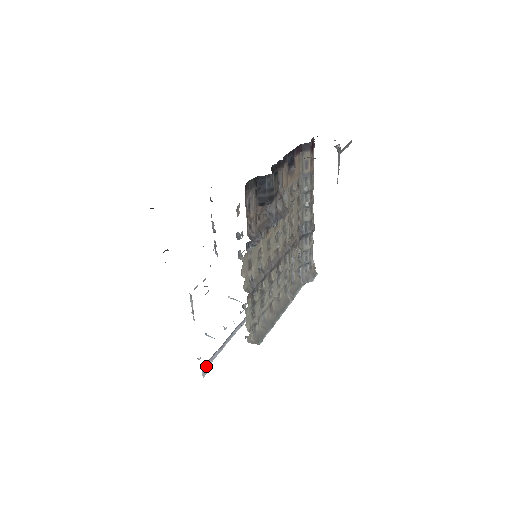
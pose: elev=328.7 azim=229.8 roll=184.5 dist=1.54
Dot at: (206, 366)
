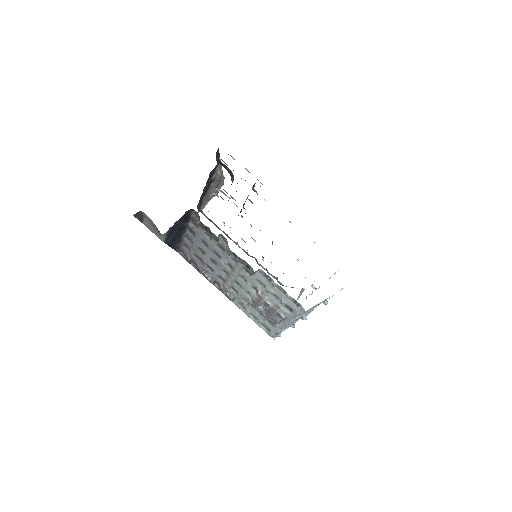
Dot at: occluded
